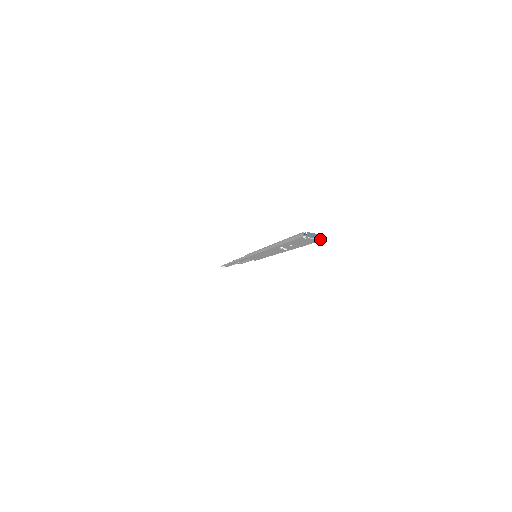
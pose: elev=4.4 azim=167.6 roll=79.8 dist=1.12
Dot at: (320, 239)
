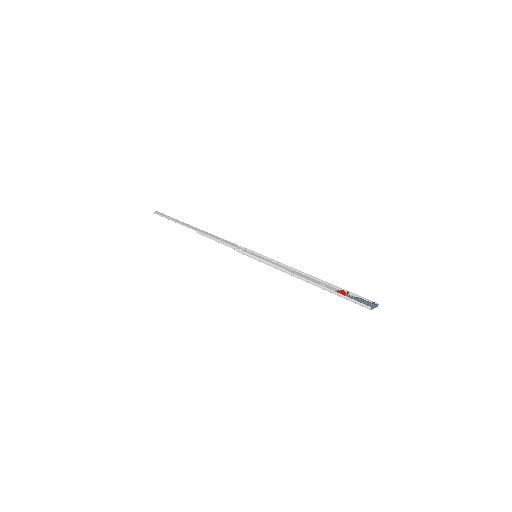
Dot at: occluded
